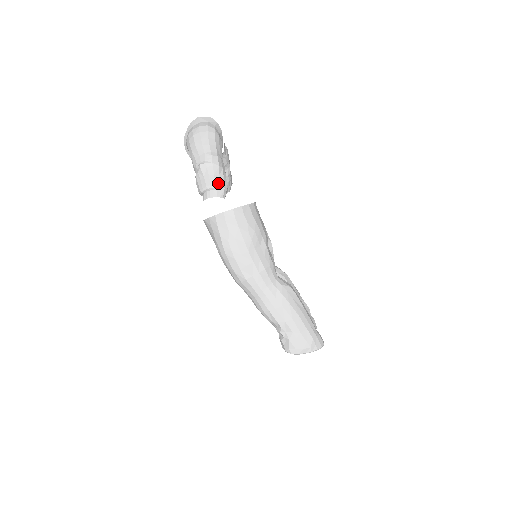
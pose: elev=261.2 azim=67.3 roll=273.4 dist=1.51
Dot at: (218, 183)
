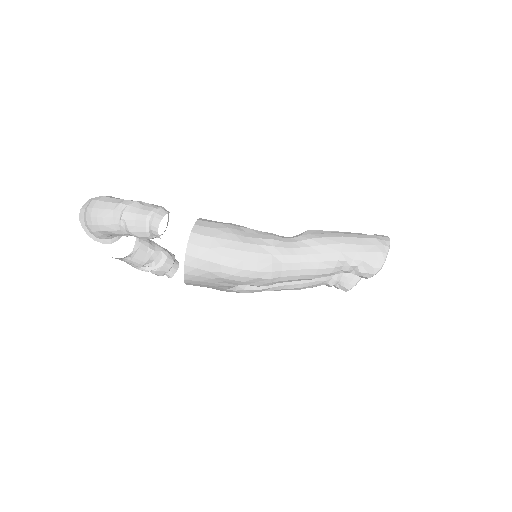
Dot at: (151, 209)
